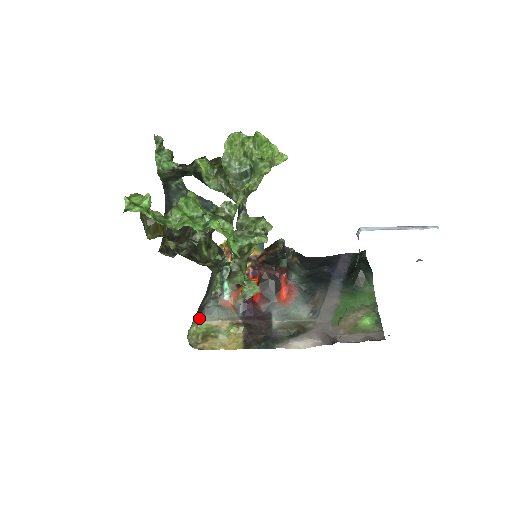
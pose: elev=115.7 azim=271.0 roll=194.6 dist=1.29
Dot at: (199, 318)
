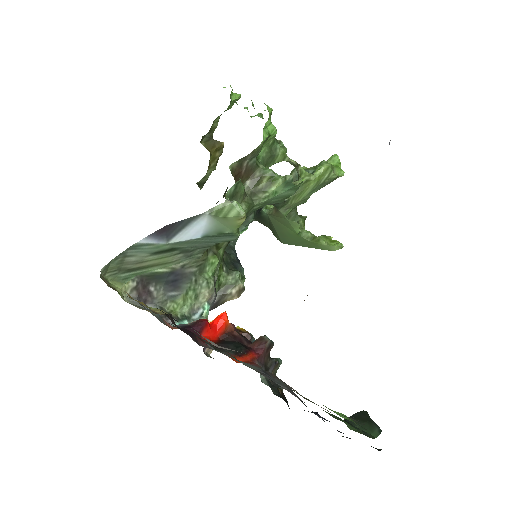
Dot at: (131, 299)
